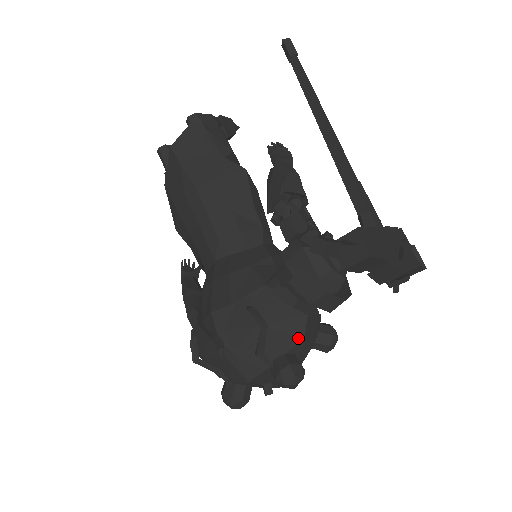
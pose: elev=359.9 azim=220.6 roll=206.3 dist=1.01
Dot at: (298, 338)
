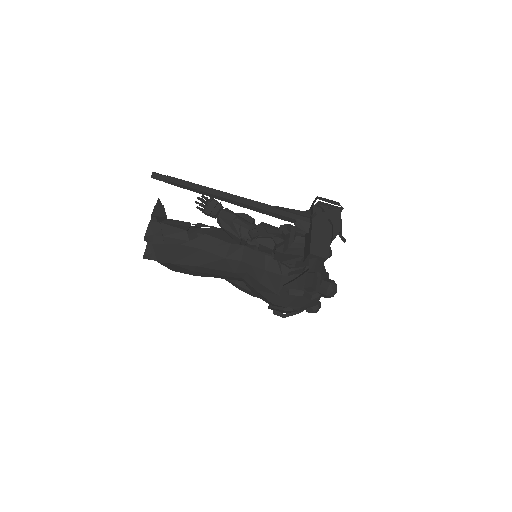
Dot at: (319, 277)
